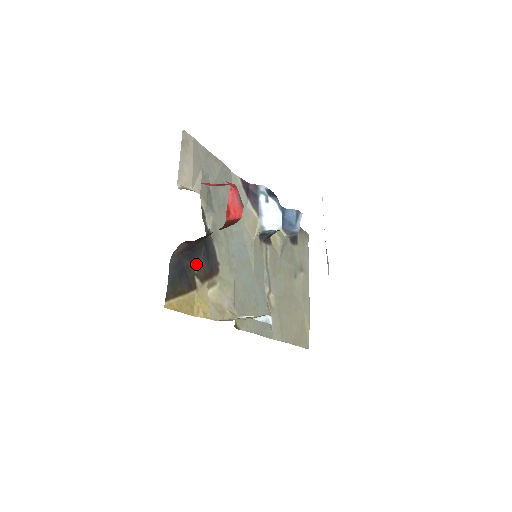
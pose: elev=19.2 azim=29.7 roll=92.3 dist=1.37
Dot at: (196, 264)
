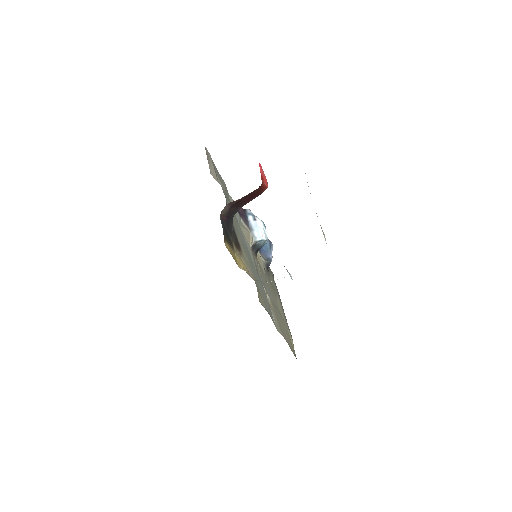
Dot at: (230, 233)
